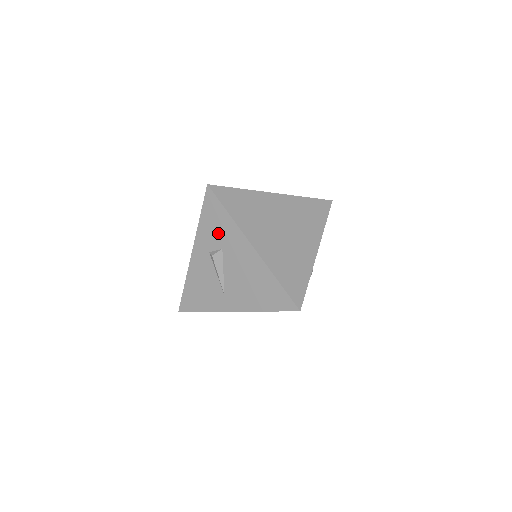
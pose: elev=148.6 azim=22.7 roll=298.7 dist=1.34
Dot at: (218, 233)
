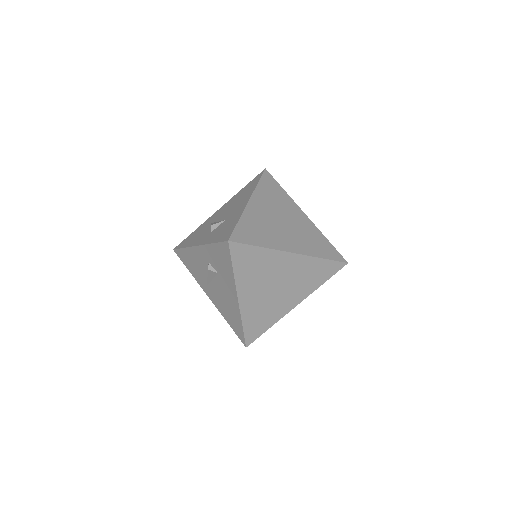
Dot at: (220, 265)
